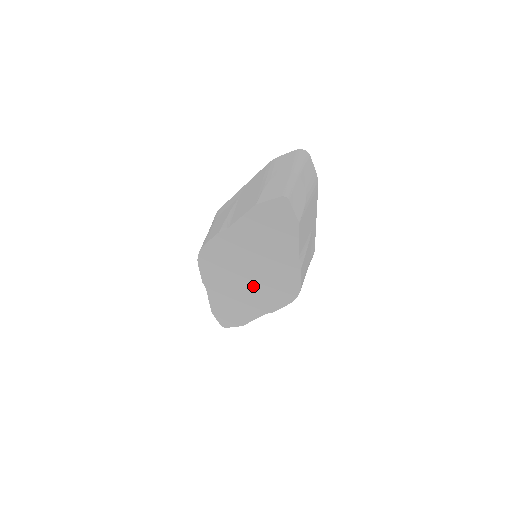
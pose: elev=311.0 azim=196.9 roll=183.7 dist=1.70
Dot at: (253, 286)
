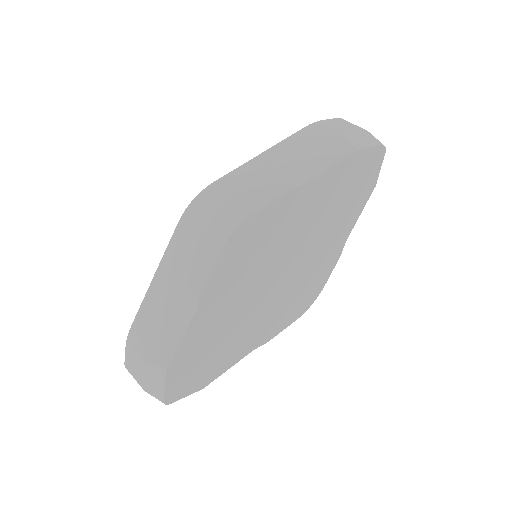
Dot at: (271, 293)
